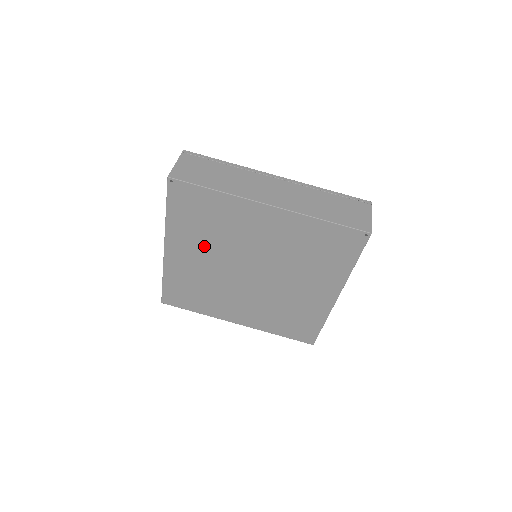
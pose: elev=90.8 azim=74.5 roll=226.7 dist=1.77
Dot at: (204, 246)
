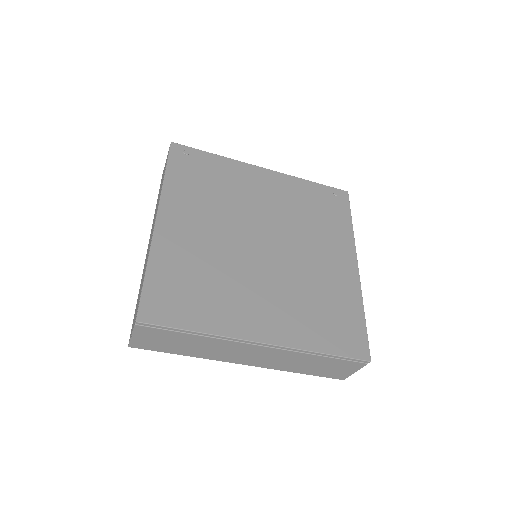
Dot at: occluded
